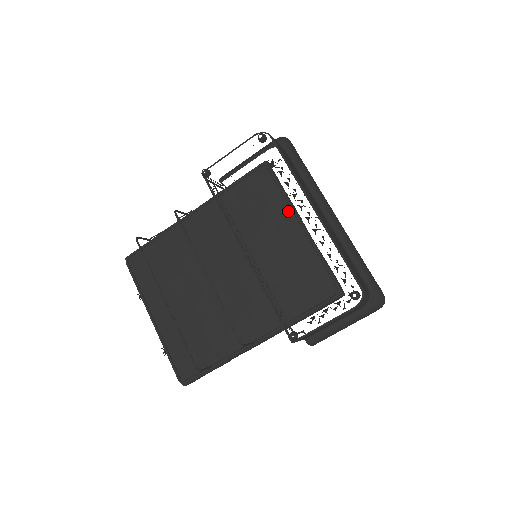
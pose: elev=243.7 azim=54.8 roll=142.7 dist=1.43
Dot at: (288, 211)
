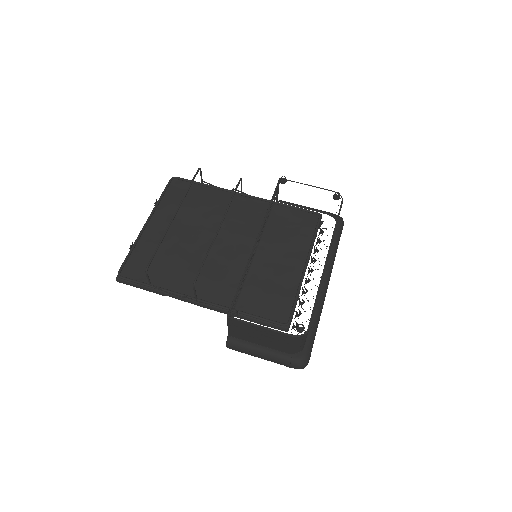
Dot at: (305, 251)
